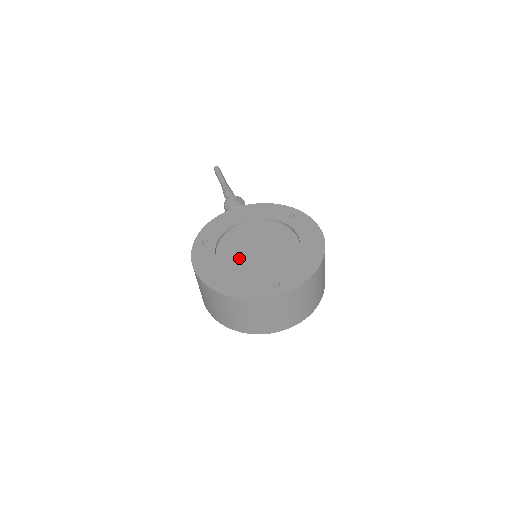
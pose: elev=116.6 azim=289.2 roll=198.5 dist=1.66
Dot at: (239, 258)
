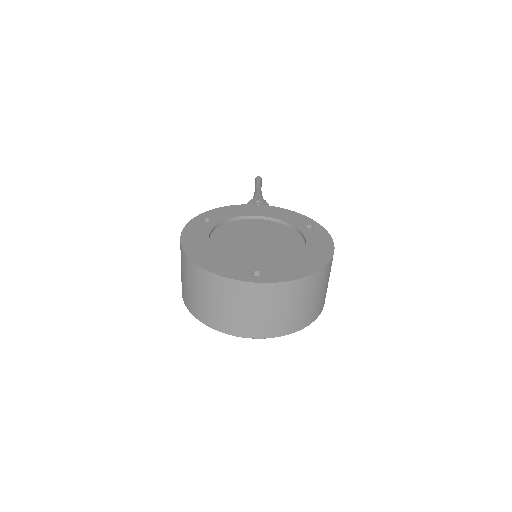
Dot at: (233, 243)
